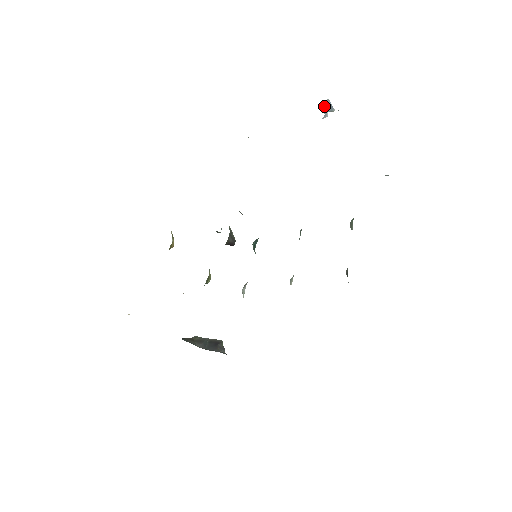
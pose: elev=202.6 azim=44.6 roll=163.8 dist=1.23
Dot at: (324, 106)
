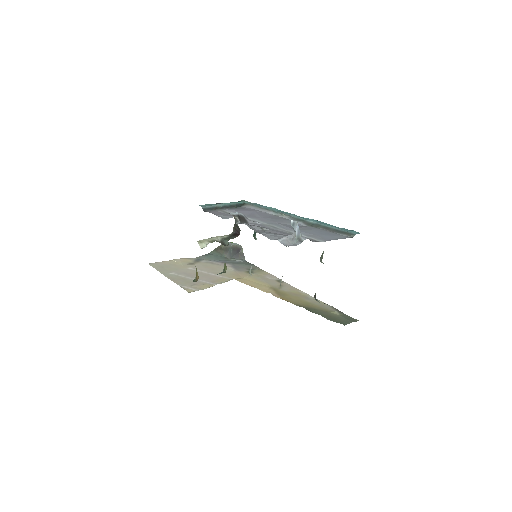
Dot at: (293, 229)
